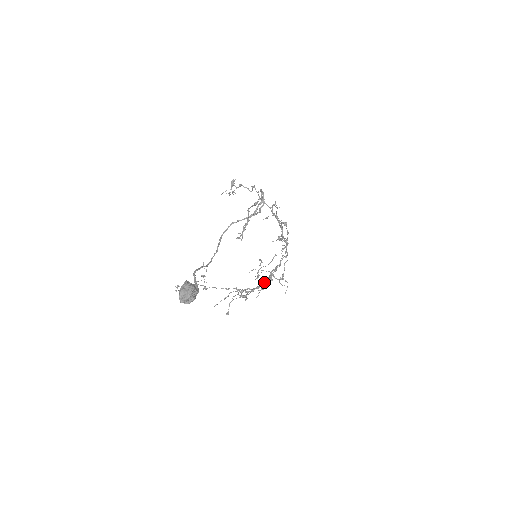
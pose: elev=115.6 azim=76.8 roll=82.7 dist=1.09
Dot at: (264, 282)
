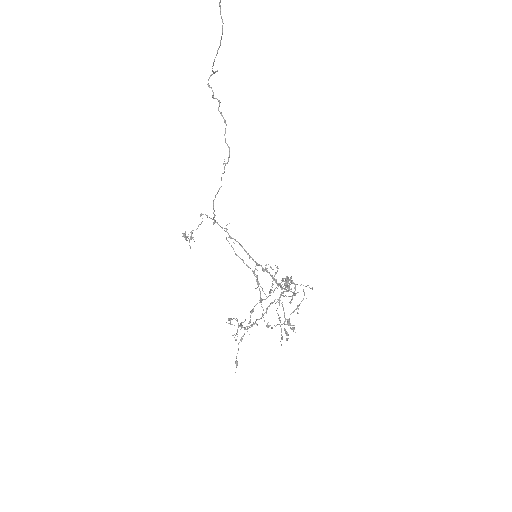
Dot at: (287, 285)
